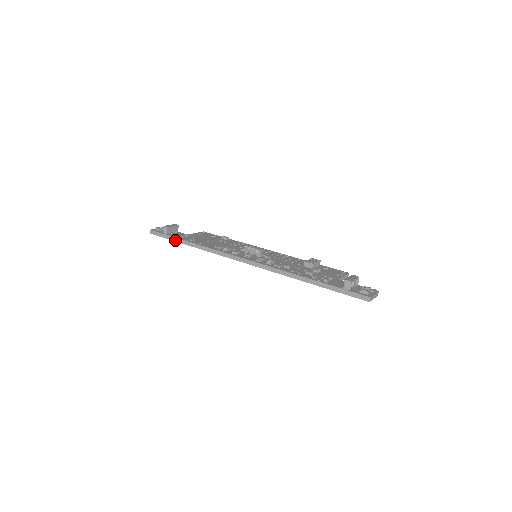
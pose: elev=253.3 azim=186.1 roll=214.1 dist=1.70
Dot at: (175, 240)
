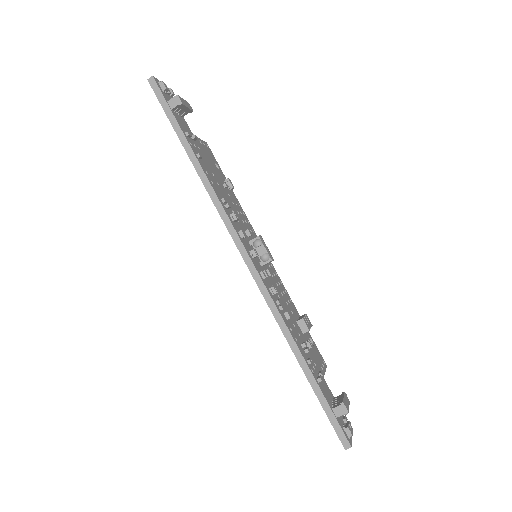
Dot at: (177, 131)
